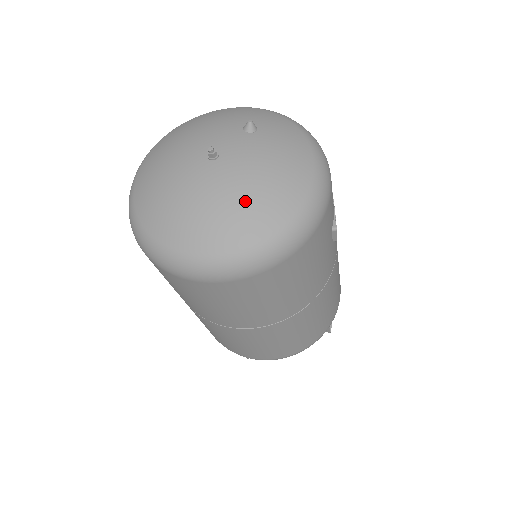
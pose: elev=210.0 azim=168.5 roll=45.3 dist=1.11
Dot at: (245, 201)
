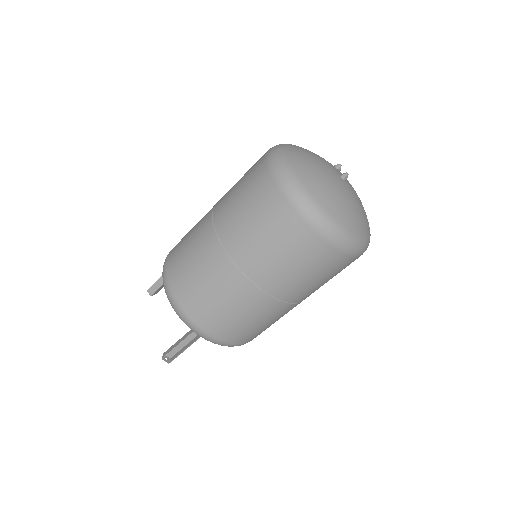
Dot at: (364, 210)
